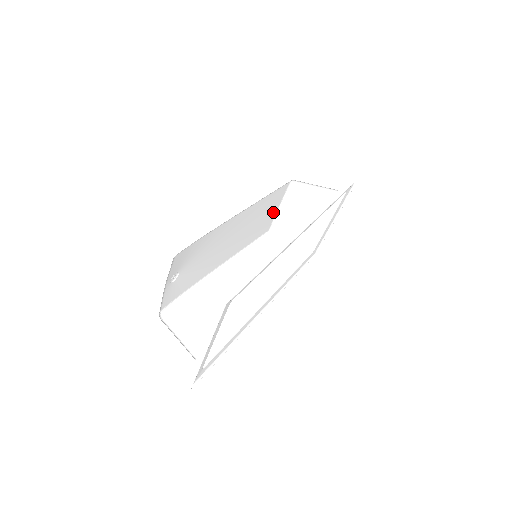
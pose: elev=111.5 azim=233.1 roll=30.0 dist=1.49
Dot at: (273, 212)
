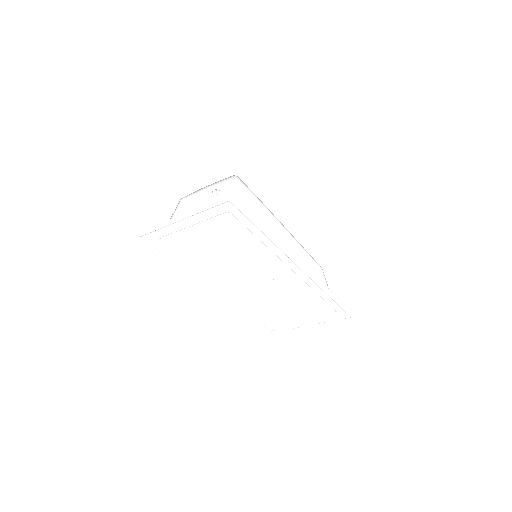
Dot at: (290, 270)
